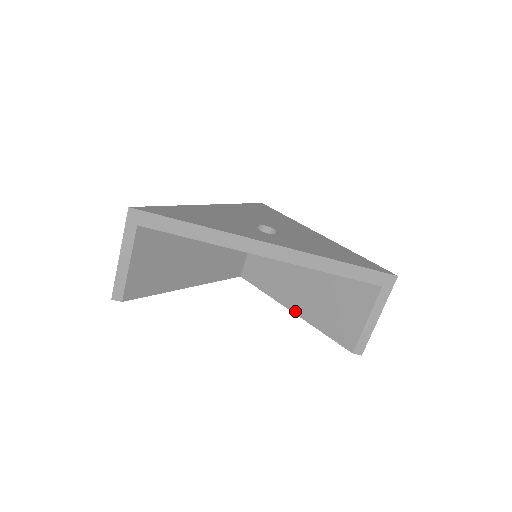
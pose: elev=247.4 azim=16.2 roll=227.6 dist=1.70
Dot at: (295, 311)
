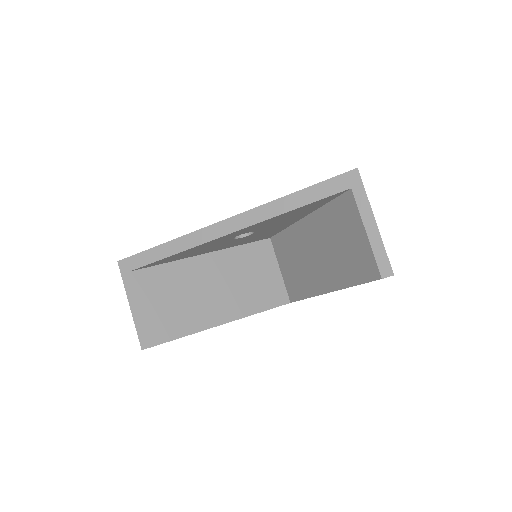
Dot at: (329, 289)
